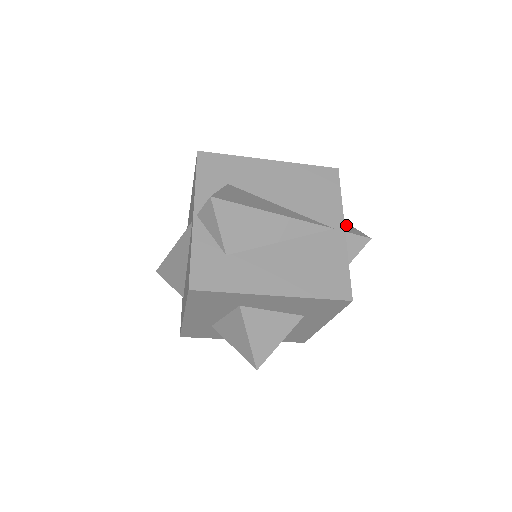
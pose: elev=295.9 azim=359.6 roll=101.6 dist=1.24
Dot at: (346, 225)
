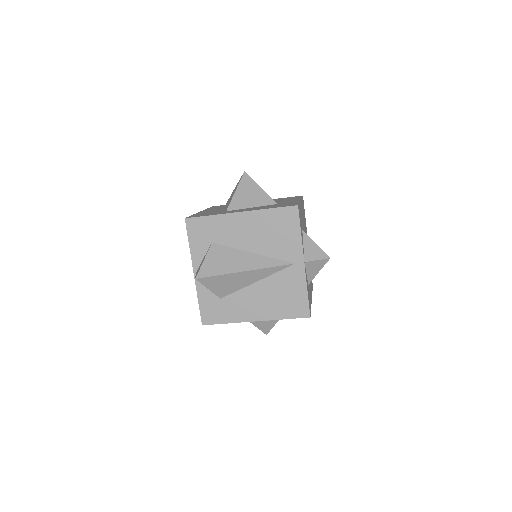
Dot at: (311, 247)
